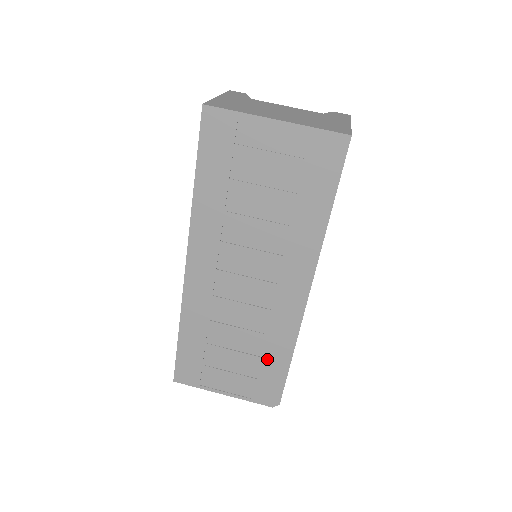
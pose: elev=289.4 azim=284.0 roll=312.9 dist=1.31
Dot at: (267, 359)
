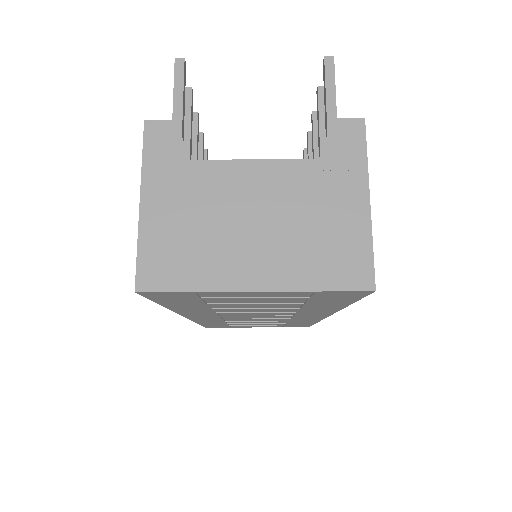
Dot at: (292, 323)
